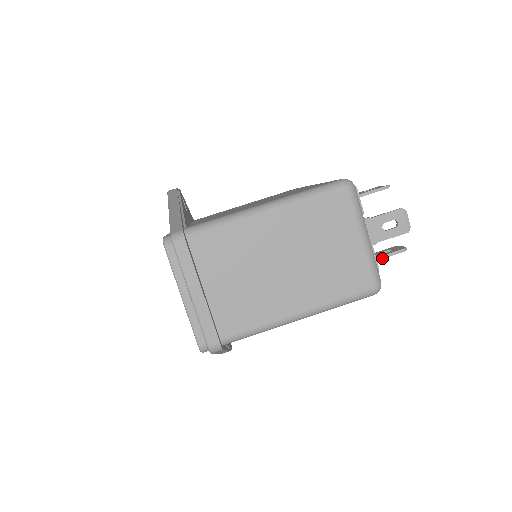
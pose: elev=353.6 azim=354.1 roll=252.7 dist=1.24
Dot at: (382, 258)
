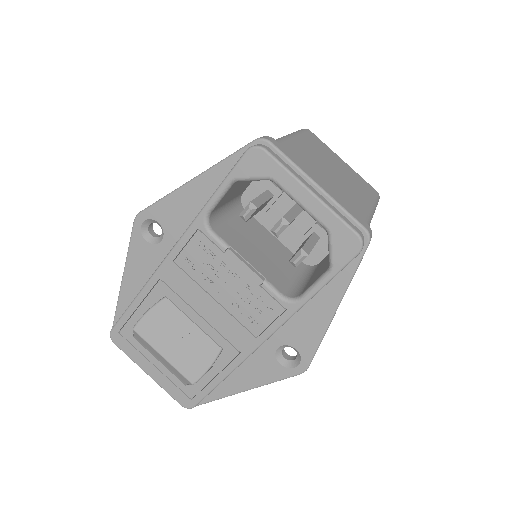
Dot at: occluded
